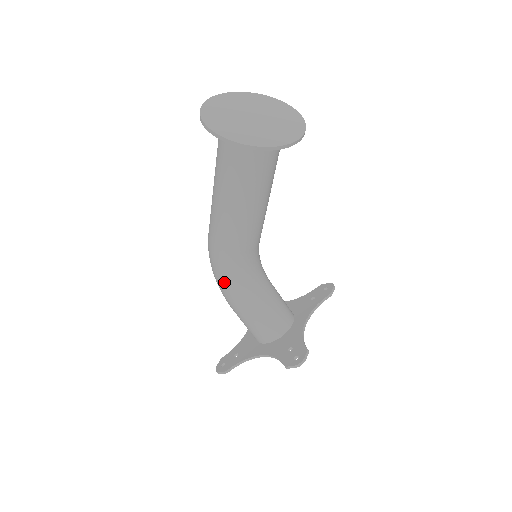
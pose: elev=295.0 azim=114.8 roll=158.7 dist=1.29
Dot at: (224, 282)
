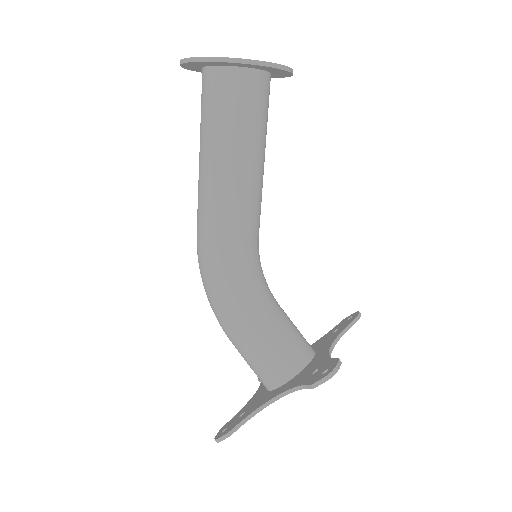
Dot at: (218, 291)
